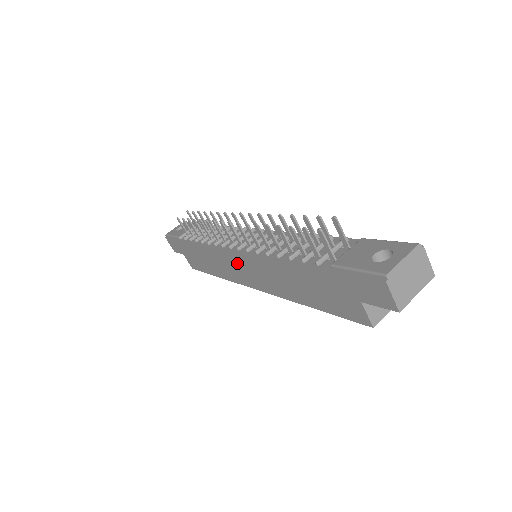
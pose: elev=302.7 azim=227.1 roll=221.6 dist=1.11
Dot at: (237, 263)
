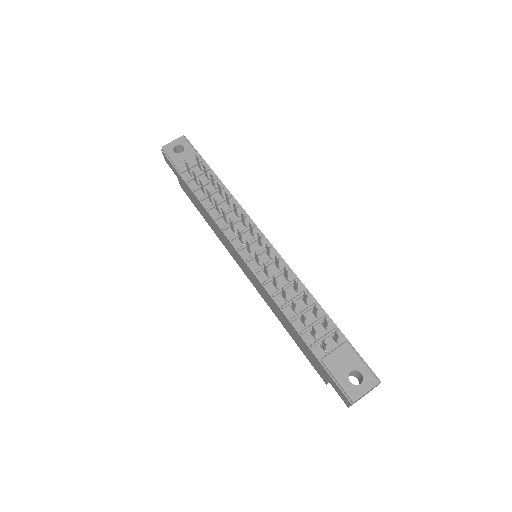
Dot at: (240, 259)
